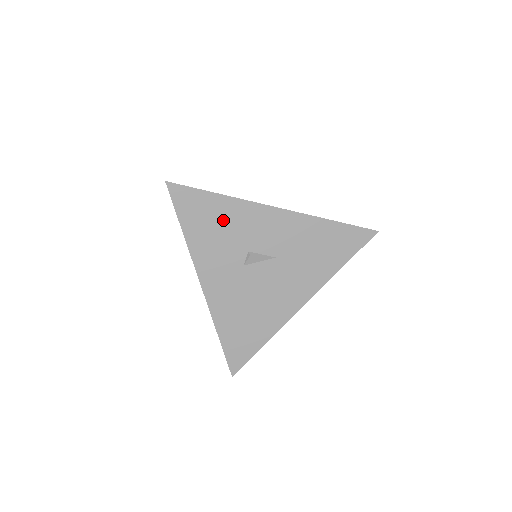
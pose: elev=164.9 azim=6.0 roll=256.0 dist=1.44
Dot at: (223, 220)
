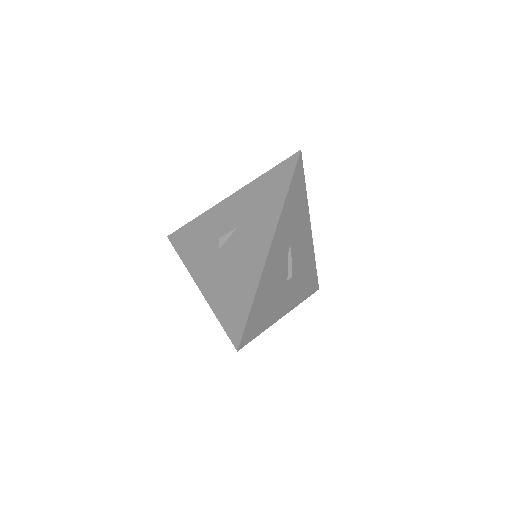
Dot at: (200, 232)
